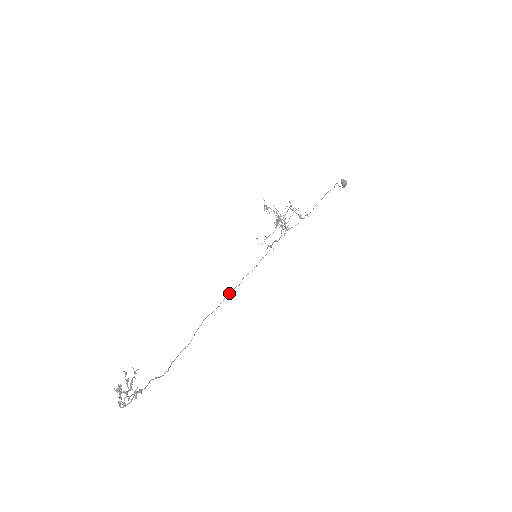
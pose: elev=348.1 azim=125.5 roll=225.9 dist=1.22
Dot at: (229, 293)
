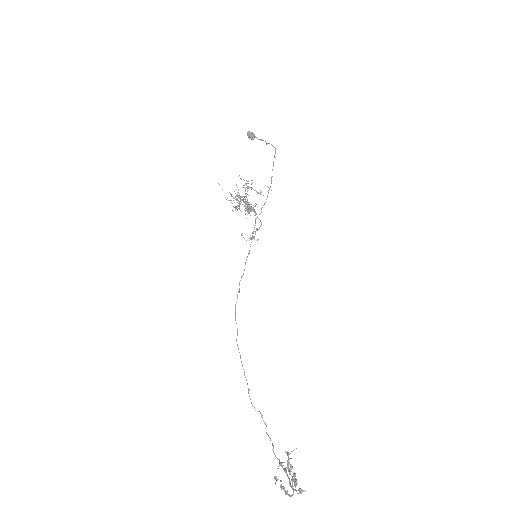
Dot at: (235, 306)
